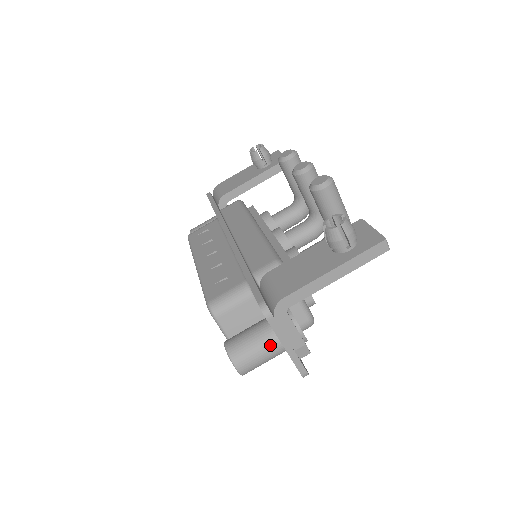
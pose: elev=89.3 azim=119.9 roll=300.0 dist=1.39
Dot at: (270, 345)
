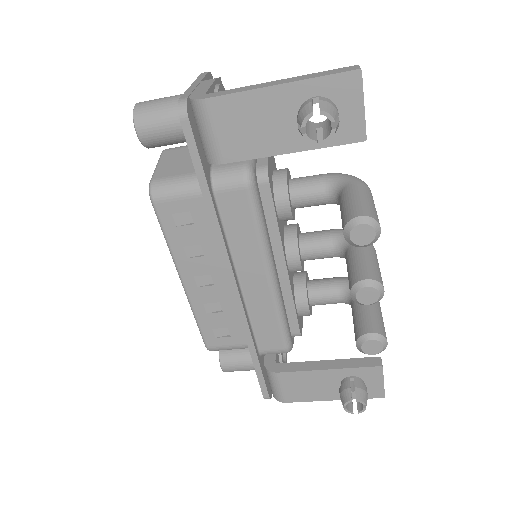
Dot at: occluded
